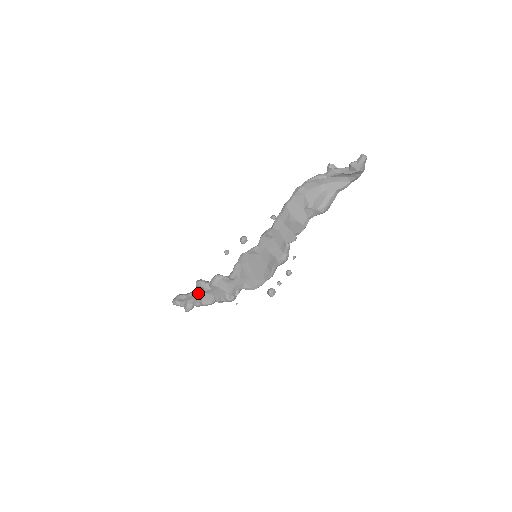
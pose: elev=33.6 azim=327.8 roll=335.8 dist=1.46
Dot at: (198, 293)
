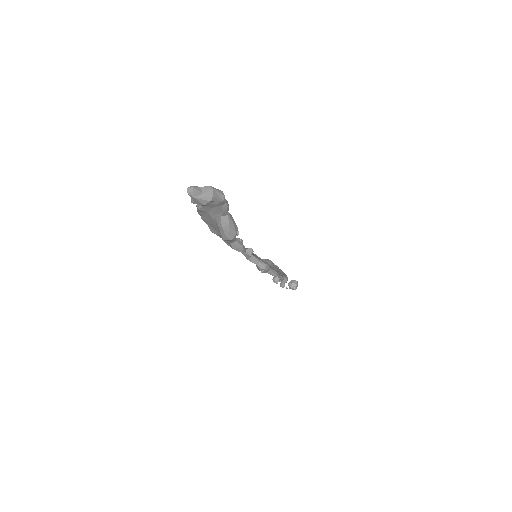
Dot at: occluded
